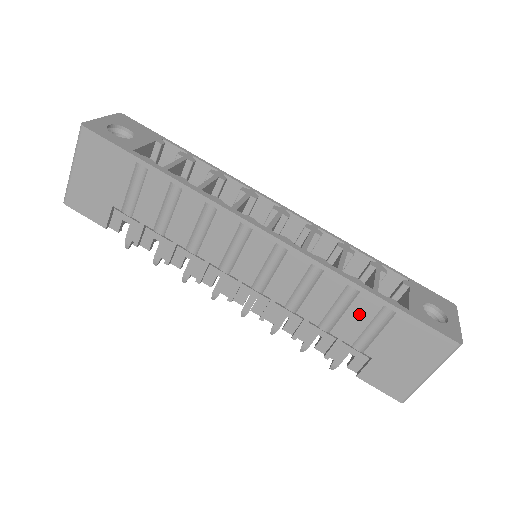
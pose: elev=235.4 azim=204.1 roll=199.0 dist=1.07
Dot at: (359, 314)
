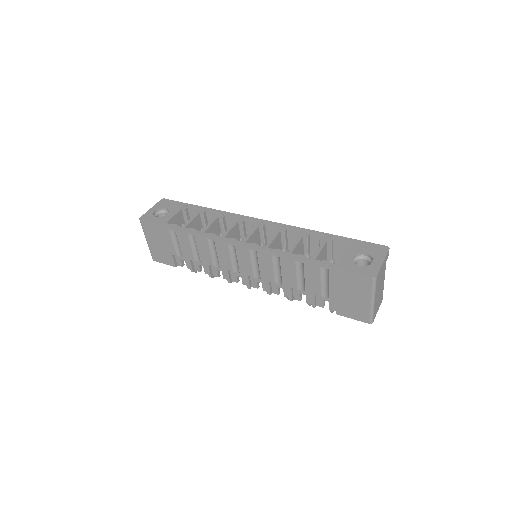
Dot at: (312, 276)
